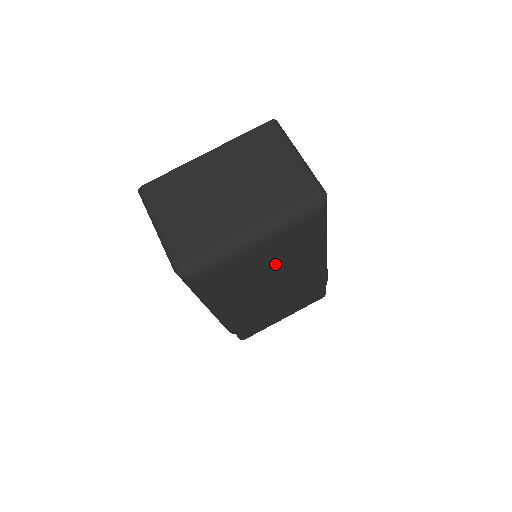
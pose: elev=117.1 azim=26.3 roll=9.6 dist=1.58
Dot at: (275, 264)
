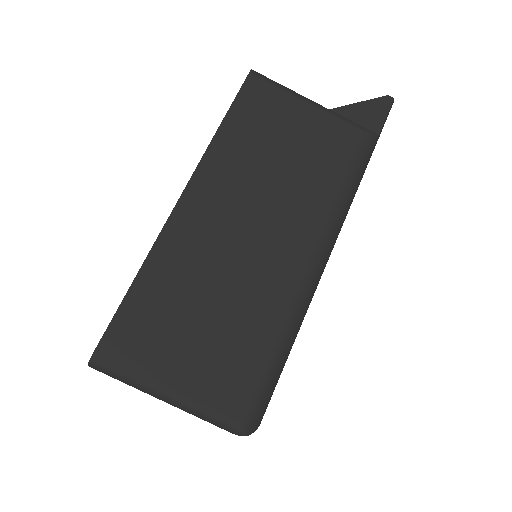
Dot at: occluded
